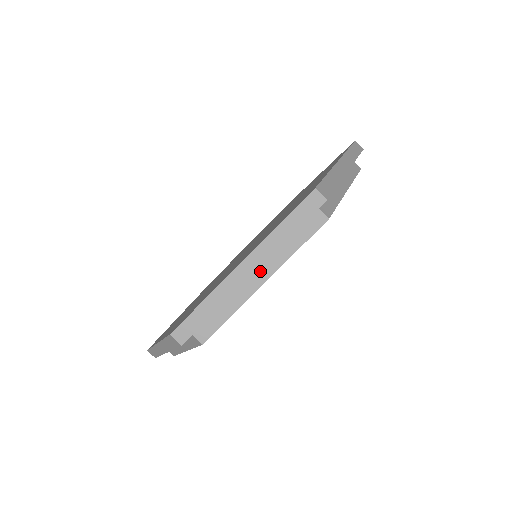
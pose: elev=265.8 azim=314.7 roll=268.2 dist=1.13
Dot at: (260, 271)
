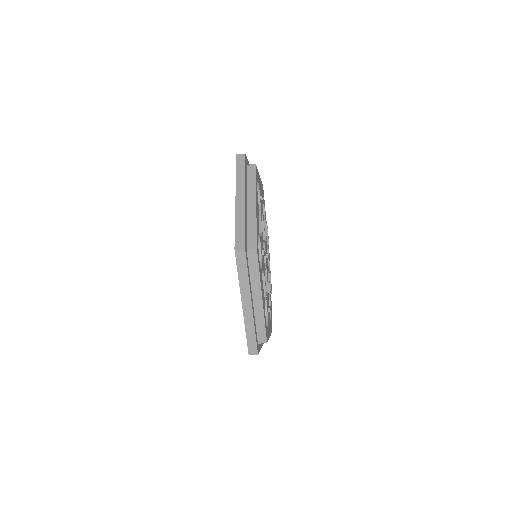
Dot at: occluded
